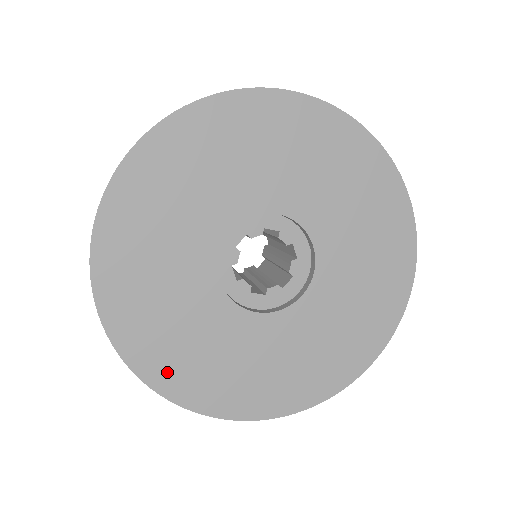
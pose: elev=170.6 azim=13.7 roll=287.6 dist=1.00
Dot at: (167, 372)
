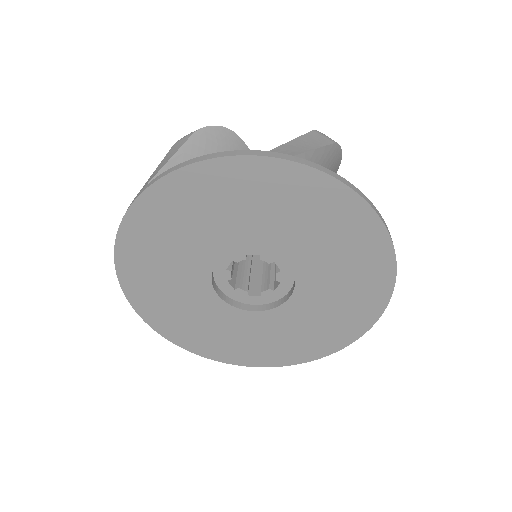
Dot at: (134, 275)
